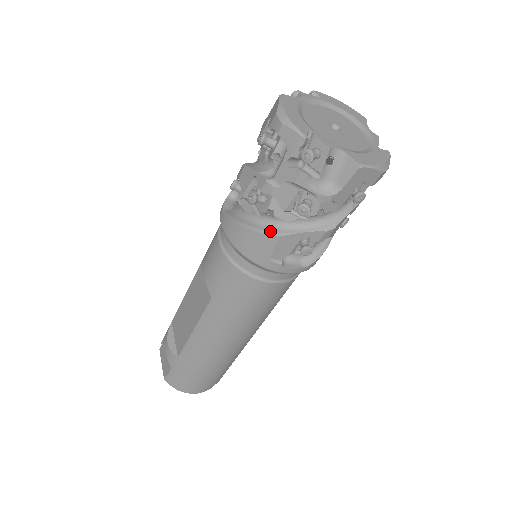
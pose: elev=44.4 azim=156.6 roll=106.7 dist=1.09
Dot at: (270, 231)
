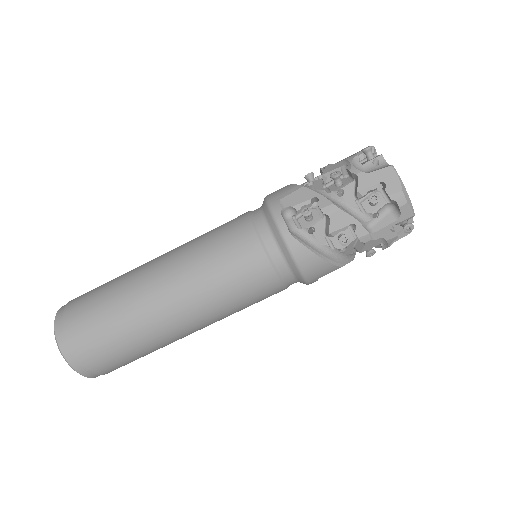
Dot at: (300, 186)
